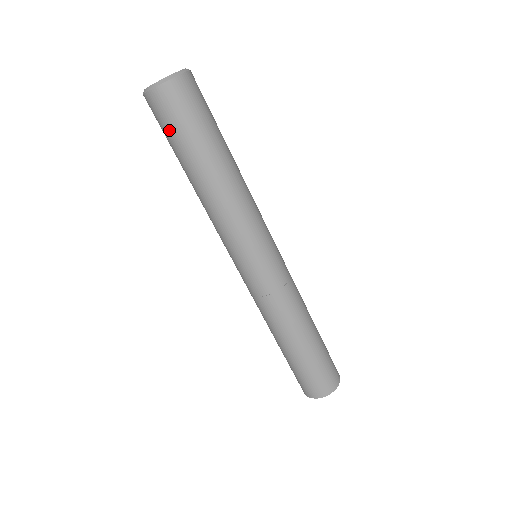
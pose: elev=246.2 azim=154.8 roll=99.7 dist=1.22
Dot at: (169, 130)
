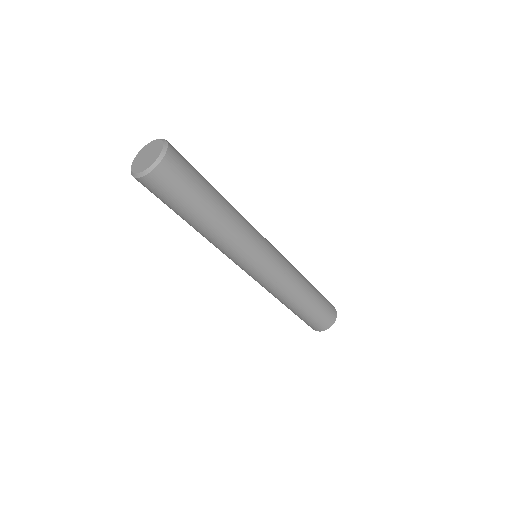
Dot at: (169, 199)
